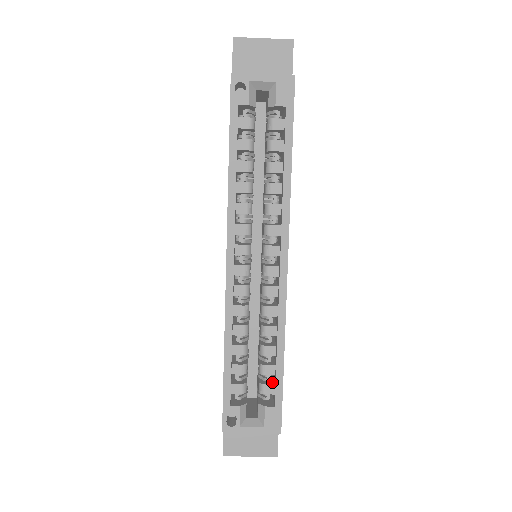
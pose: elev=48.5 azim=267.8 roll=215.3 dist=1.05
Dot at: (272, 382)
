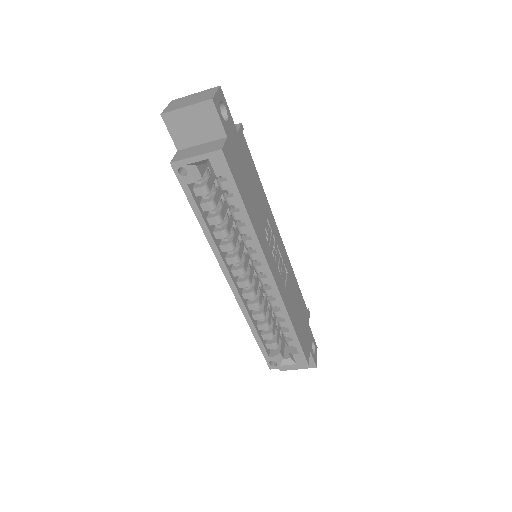
Dot at: occluded
